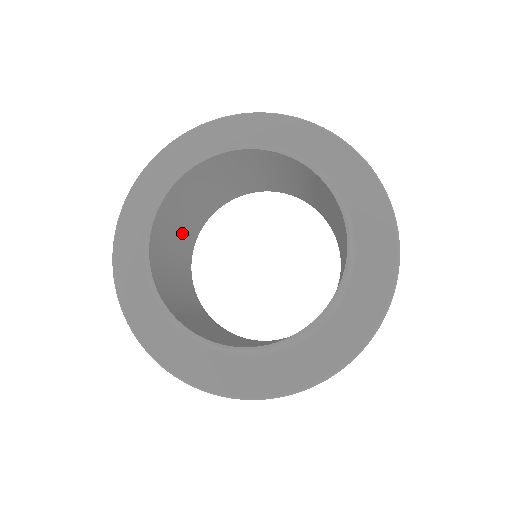
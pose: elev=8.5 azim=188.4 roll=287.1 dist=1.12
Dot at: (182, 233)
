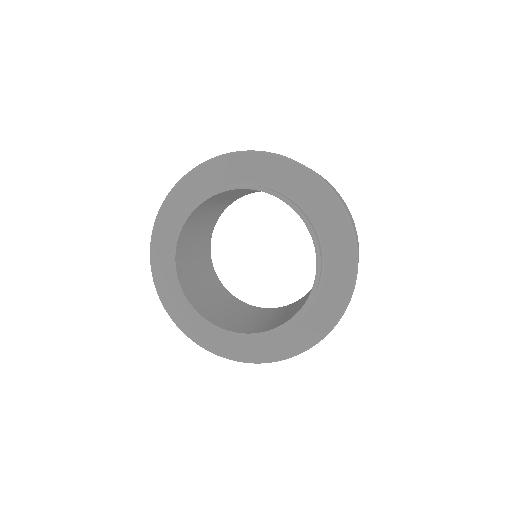
Dot at: (221, 203)
